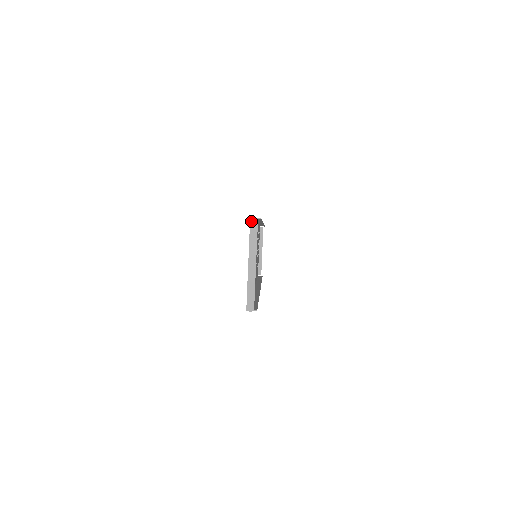
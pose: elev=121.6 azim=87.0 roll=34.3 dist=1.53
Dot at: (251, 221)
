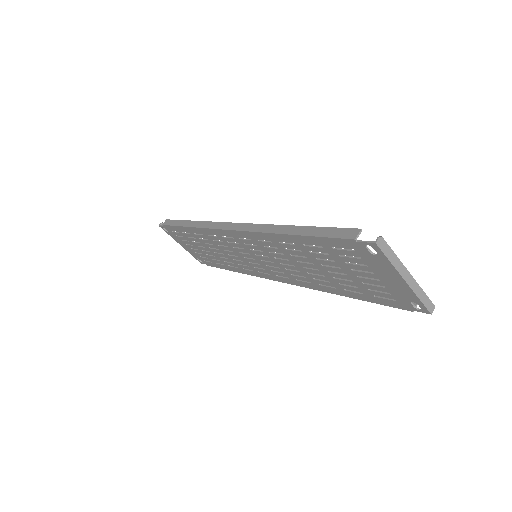
Dot at: (377, 244)
